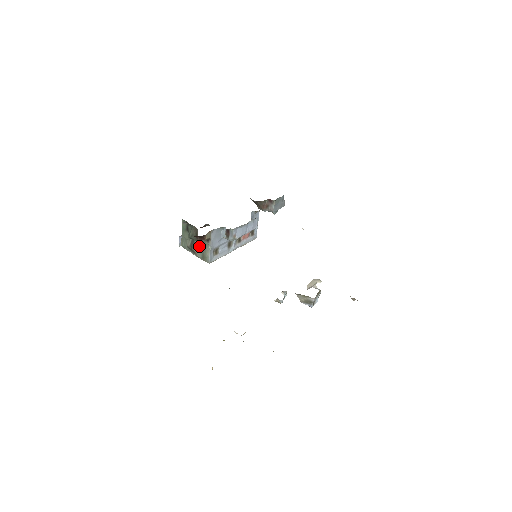
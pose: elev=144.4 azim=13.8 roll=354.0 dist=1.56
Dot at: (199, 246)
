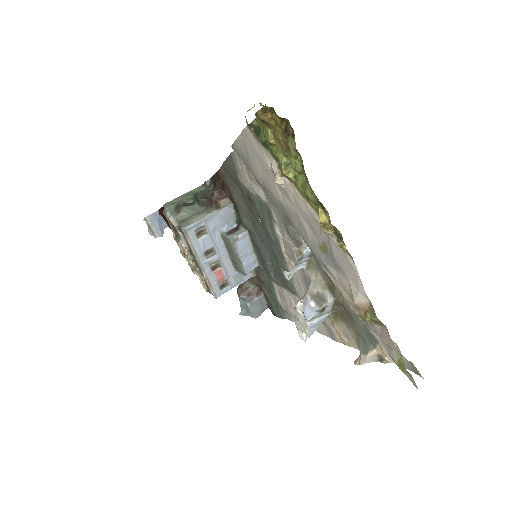
Dot at: (193, 210)
